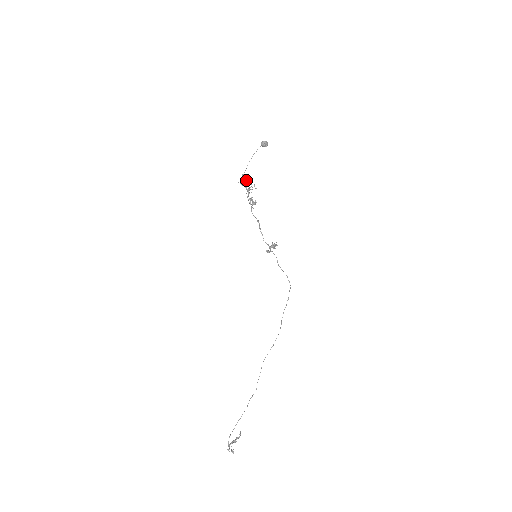
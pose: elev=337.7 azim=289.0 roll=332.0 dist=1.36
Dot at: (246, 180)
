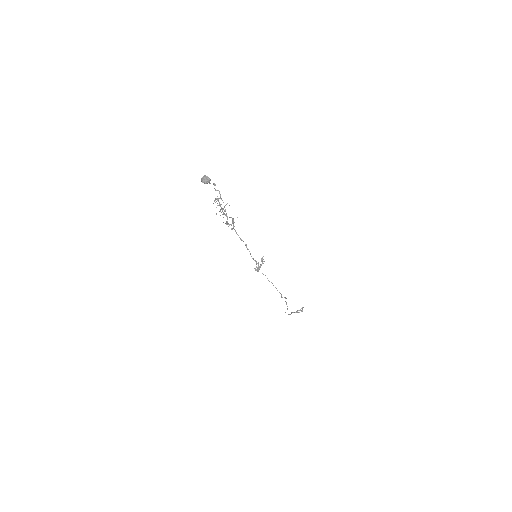
Dot at: (215, 200)
